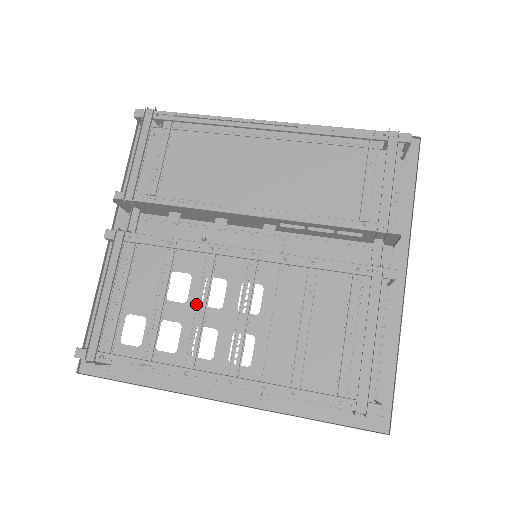
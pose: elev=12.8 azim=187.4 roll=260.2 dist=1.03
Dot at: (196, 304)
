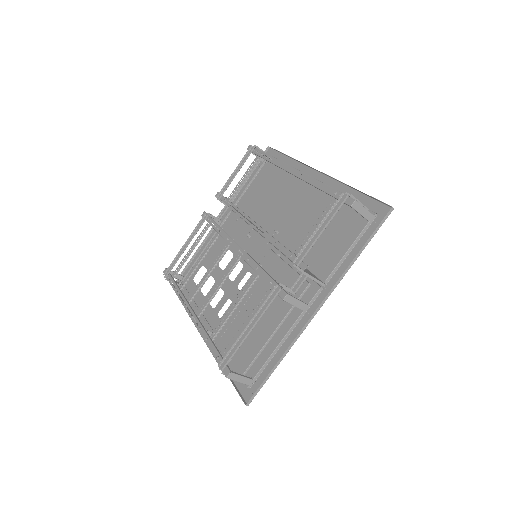
Dot at: (209, 269)
